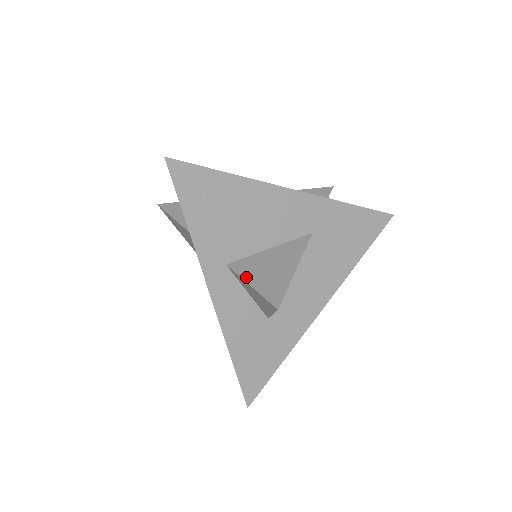
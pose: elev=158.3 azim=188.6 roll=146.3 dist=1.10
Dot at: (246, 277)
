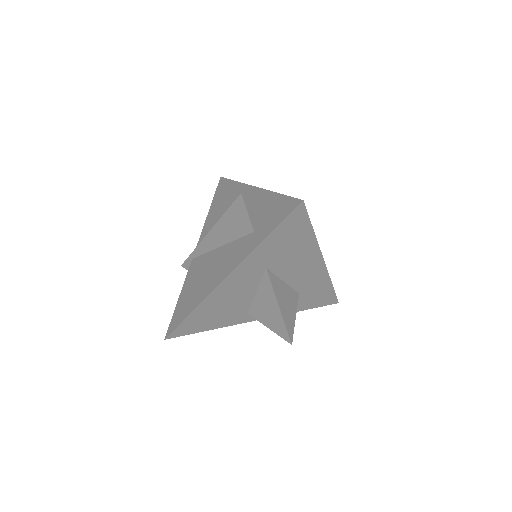
Dot at: (263, 322)
